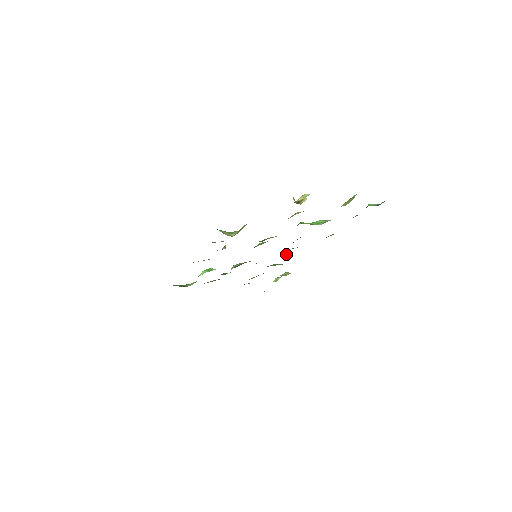
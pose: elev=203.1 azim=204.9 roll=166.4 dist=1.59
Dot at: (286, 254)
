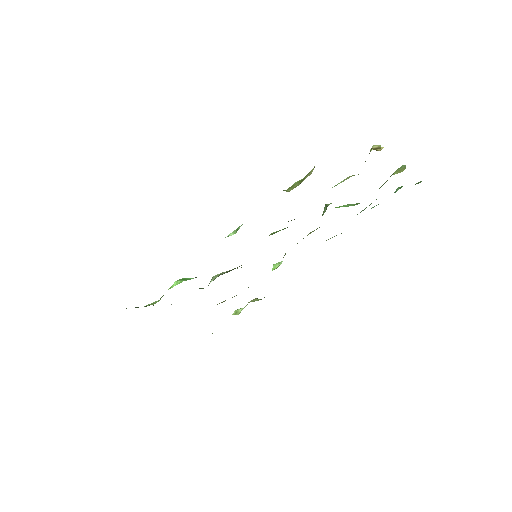
Dot at: (276, 263)
